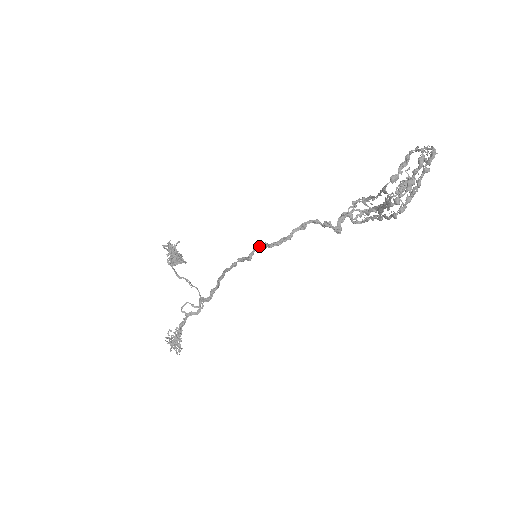
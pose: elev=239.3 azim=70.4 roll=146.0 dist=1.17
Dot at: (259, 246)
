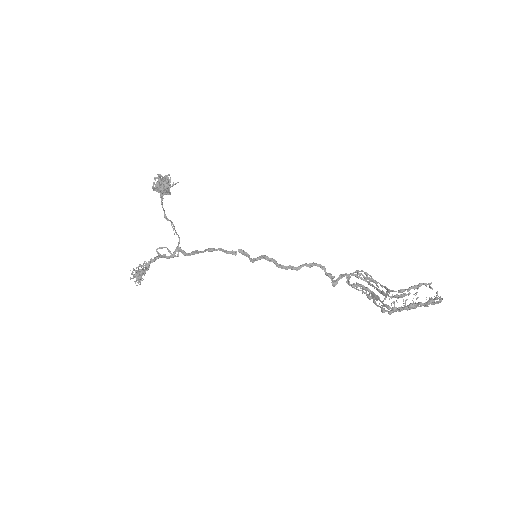
Dot at: (268, 259)
